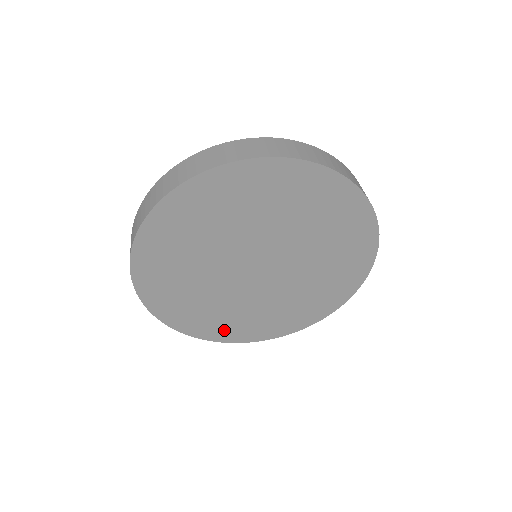
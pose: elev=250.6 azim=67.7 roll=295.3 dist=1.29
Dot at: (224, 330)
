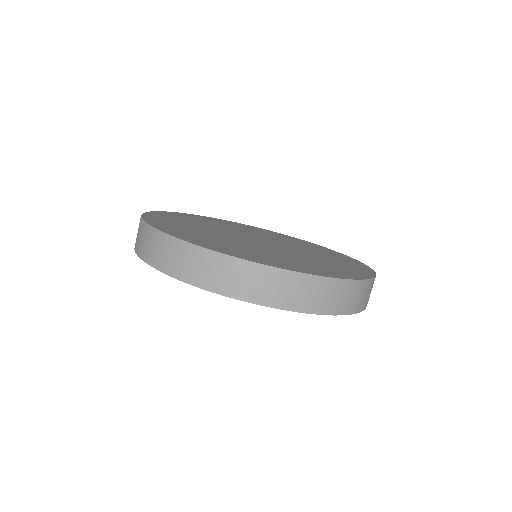
Dot at: occluded
